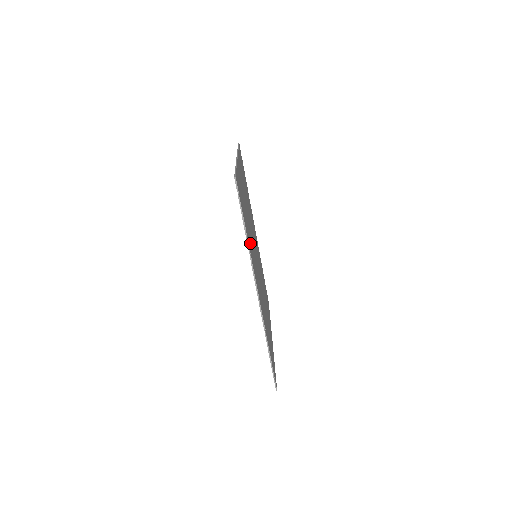
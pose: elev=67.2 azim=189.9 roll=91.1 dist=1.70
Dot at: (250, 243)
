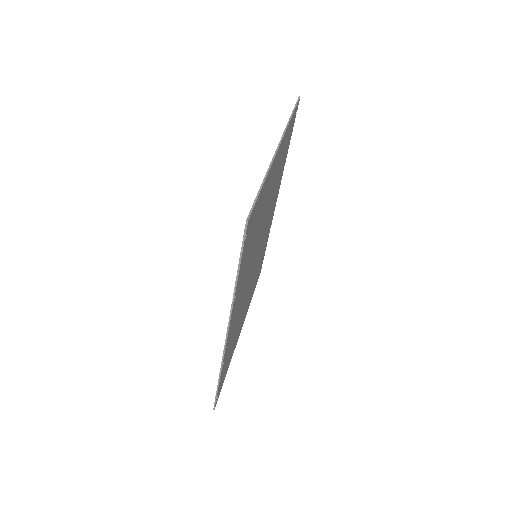
Dot at: (244, 274)
